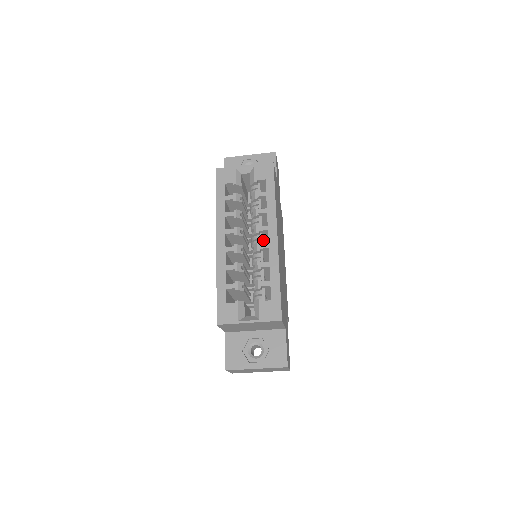
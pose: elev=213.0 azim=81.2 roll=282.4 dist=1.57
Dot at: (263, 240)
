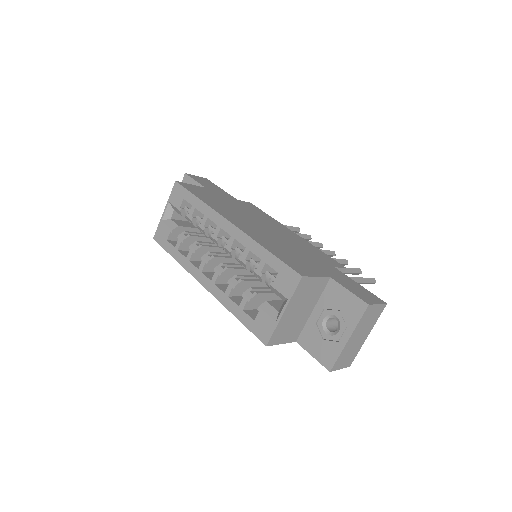
Dot at: occluded
